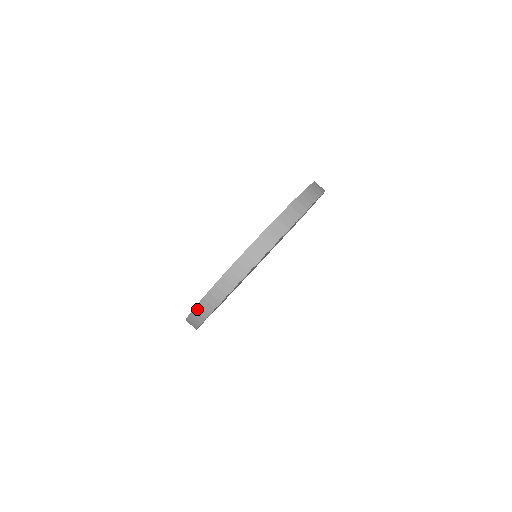
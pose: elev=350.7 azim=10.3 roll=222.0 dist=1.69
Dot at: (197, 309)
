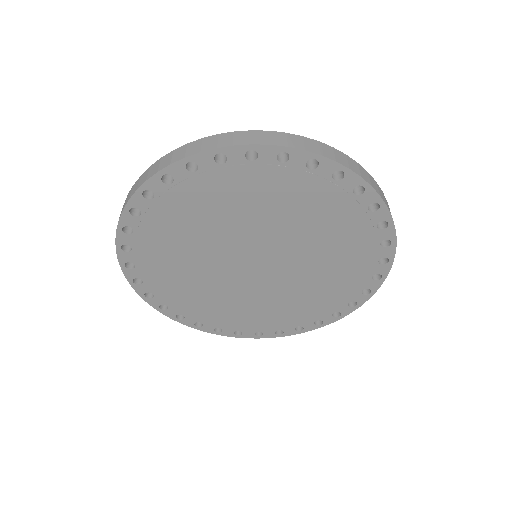
Dot at: (143, 176)
